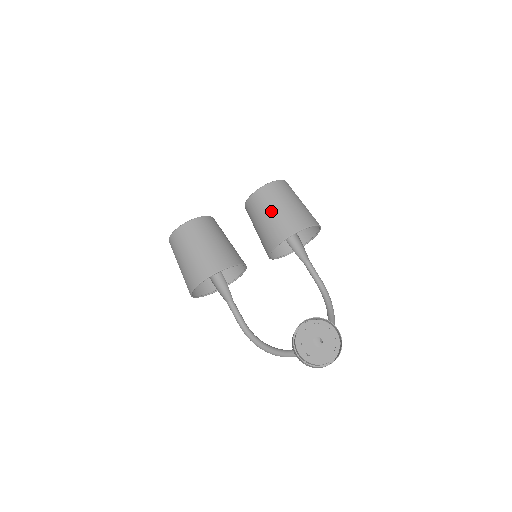
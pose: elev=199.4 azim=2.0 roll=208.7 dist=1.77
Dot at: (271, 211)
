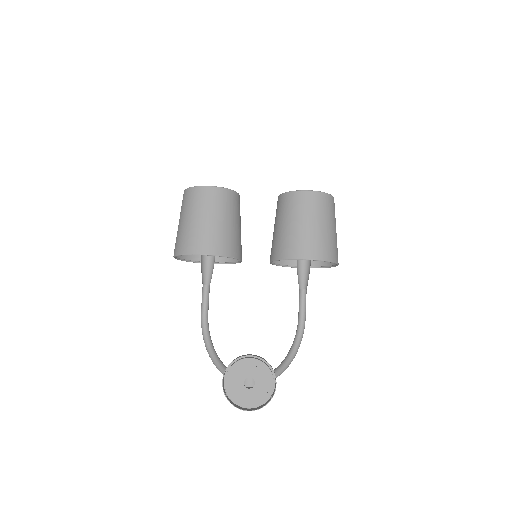
Dot at: (294, 222)
